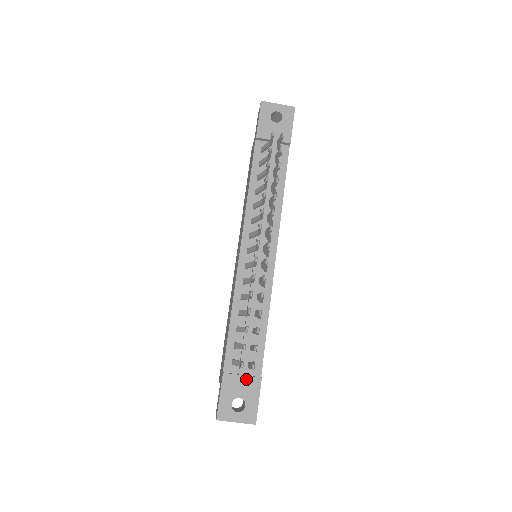
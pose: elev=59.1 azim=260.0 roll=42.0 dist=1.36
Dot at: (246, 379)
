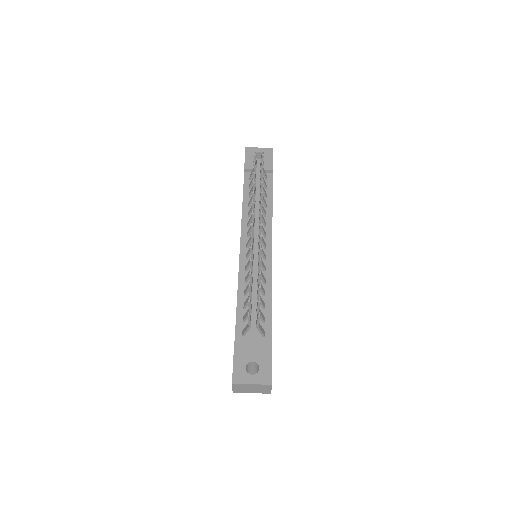
Dot at: (257, 344)
